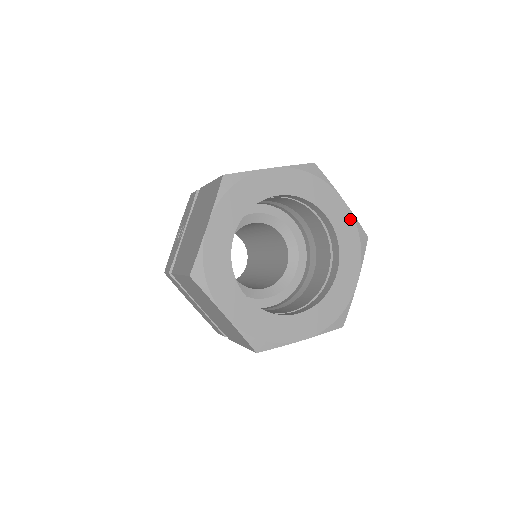
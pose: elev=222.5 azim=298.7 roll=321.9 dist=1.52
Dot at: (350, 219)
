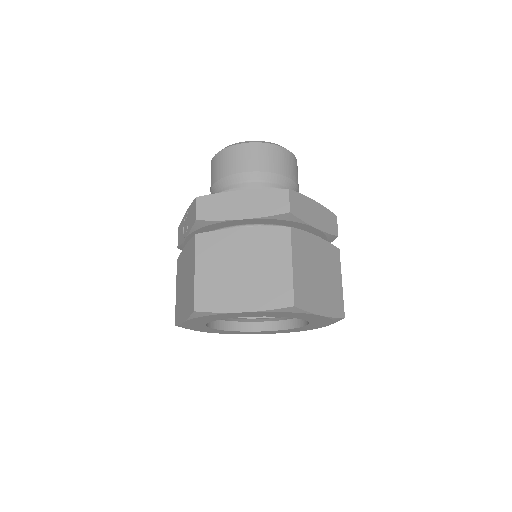
Dot at: (326, 319)
